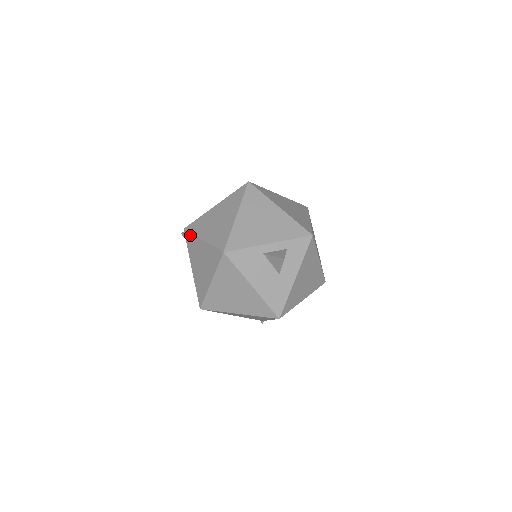
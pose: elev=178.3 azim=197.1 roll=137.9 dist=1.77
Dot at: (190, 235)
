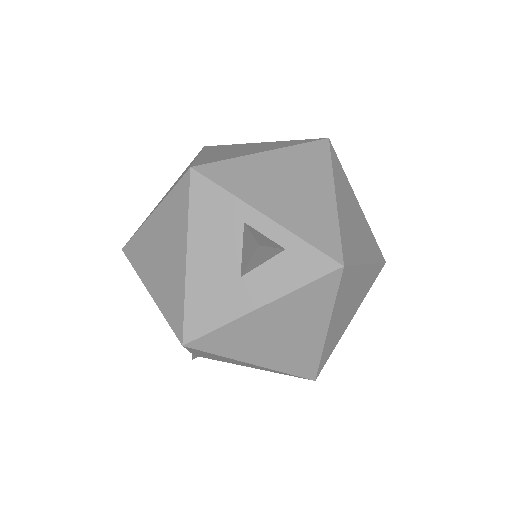
Dot at: (199, 152)
